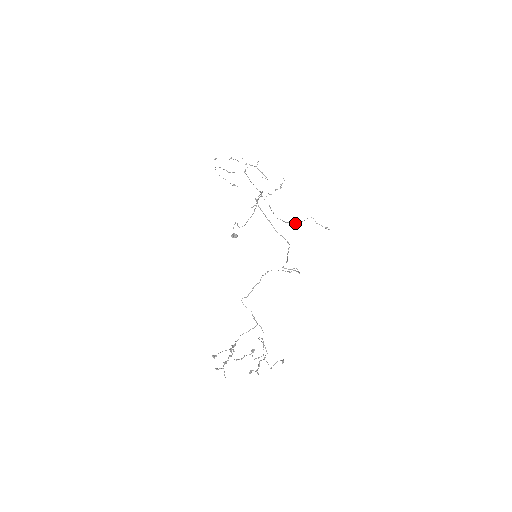
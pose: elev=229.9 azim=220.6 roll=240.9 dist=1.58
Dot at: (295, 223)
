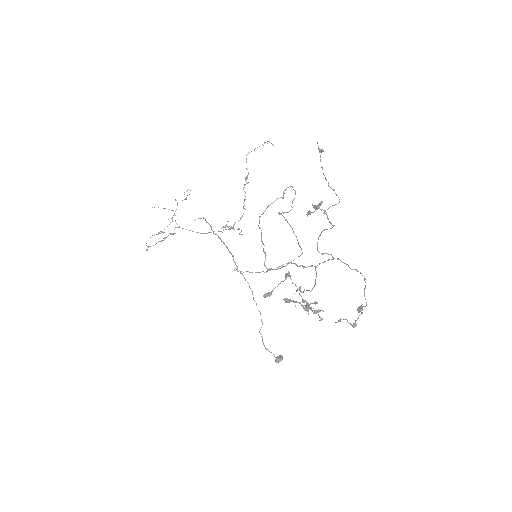
Dot at: (246, 181)
